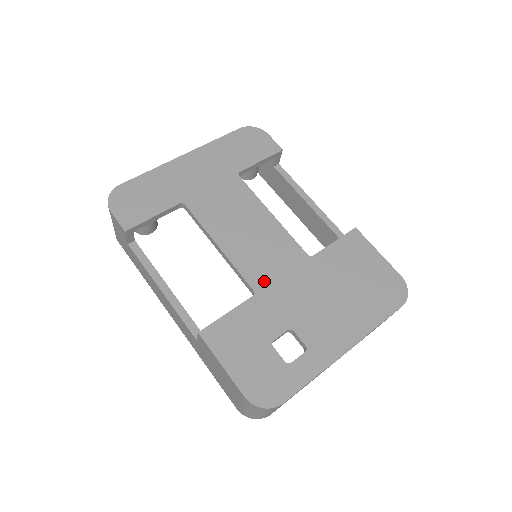
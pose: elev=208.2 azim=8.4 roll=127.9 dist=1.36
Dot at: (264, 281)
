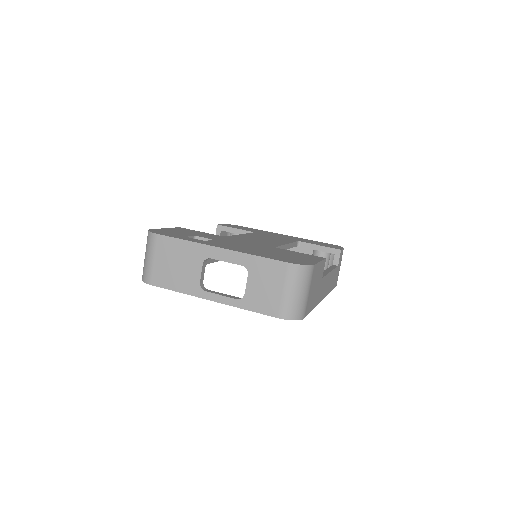
Dot at: (236, 238)
